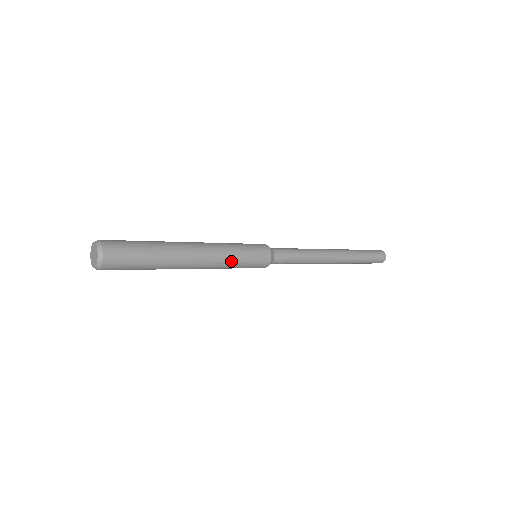
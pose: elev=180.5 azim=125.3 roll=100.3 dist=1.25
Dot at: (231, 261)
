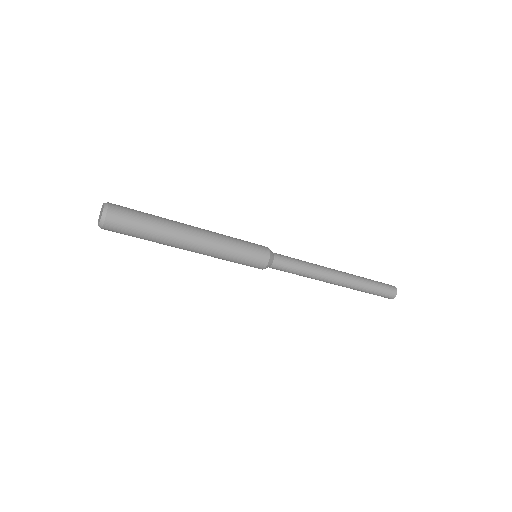
Dot at: (228, 251)
